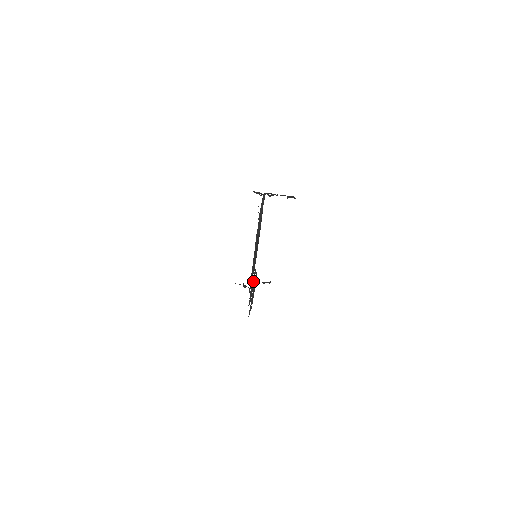
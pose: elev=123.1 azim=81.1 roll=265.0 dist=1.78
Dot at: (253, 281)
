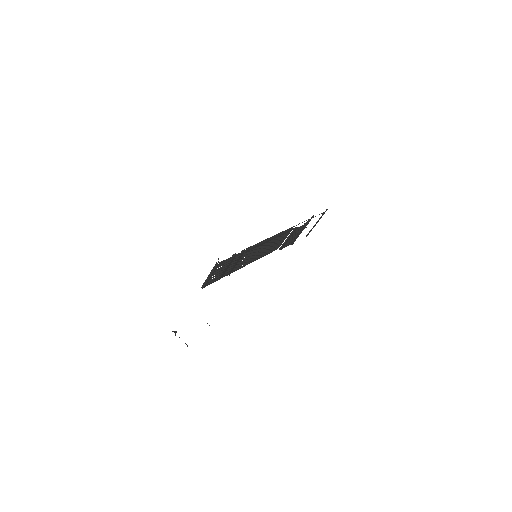
Dot at: (286, 240)
